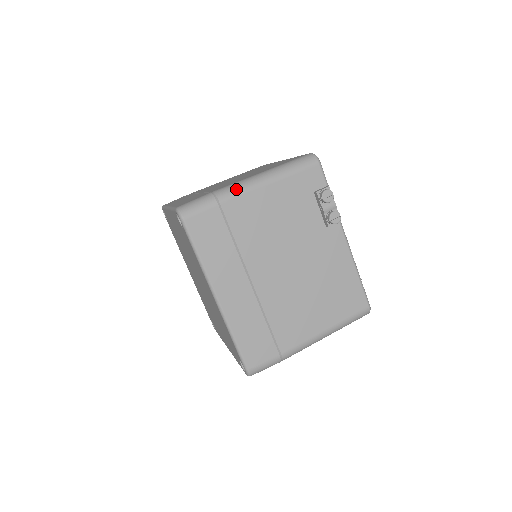
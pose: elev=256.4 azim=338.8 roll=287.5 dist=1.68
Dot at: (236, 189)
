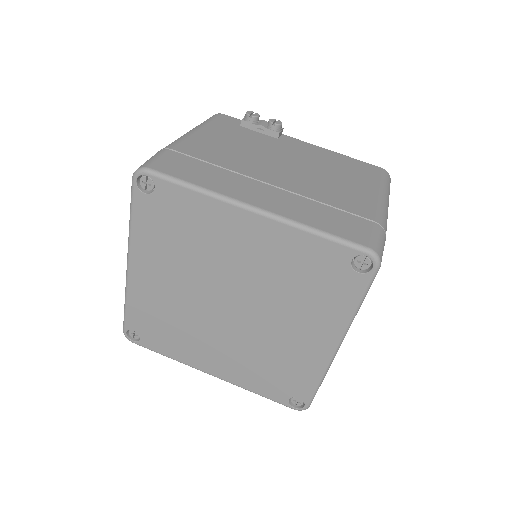
Dot at: (174, 141)
